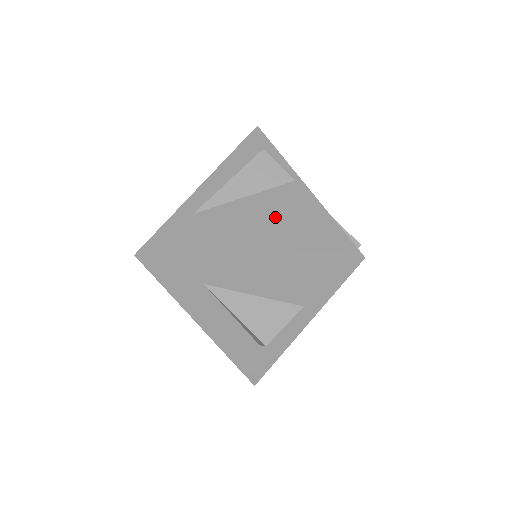
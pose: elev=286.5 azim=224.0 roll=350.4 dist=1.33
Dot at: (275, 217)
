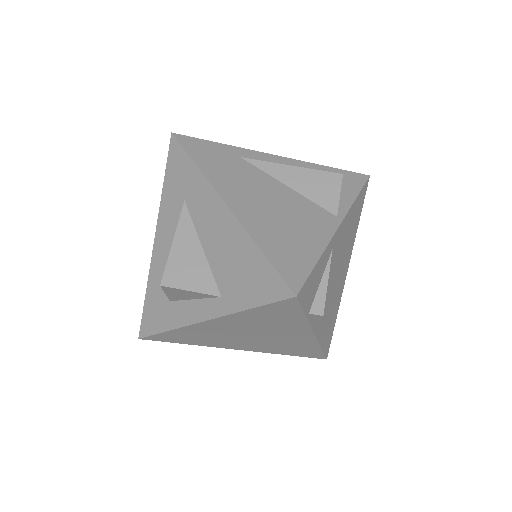
Dot at: (284, 212)
